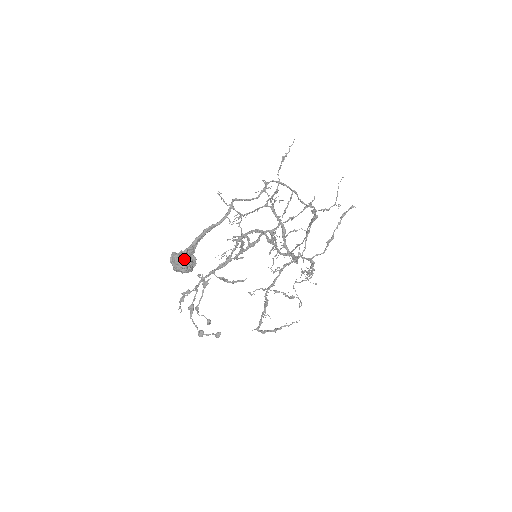
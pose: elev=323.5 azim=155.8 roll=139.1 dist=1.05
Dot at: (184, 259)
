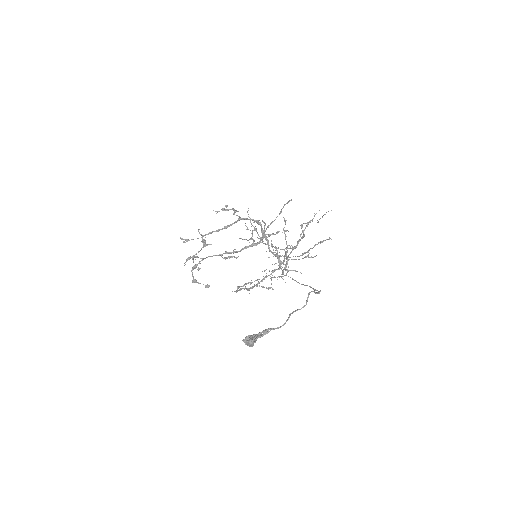
Dot at: (253, 343)
